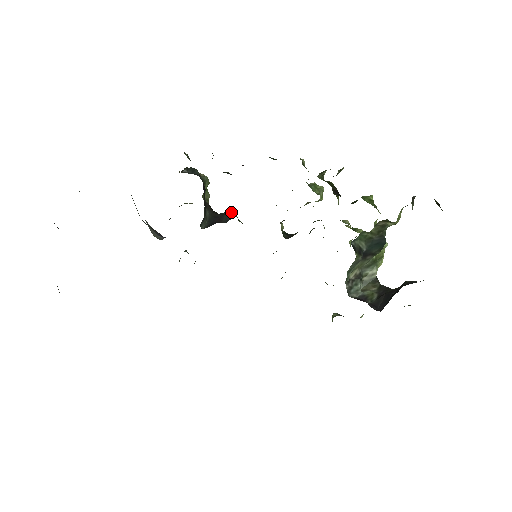
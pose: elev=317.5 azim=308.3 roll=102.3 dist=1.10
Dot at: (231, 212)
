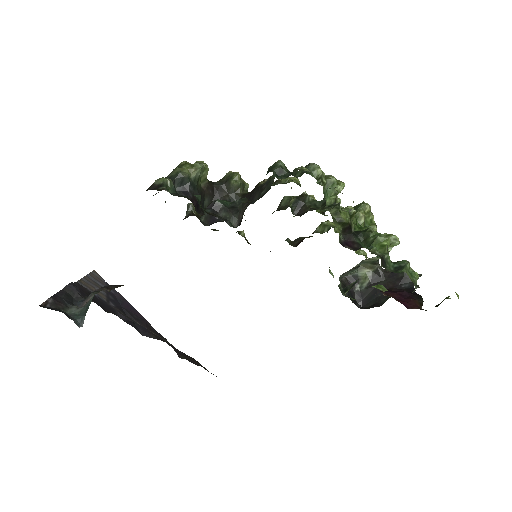
Dot at: (234, 187)
